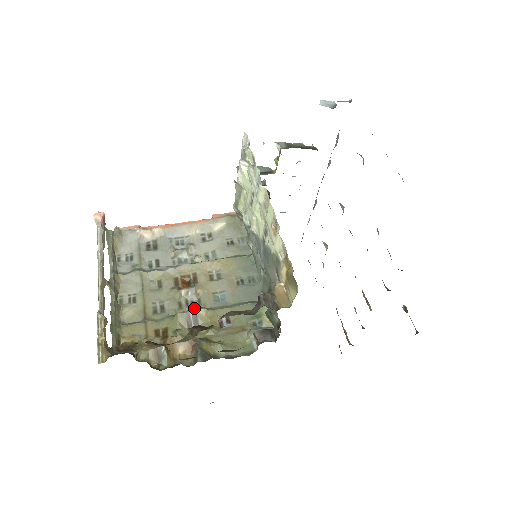
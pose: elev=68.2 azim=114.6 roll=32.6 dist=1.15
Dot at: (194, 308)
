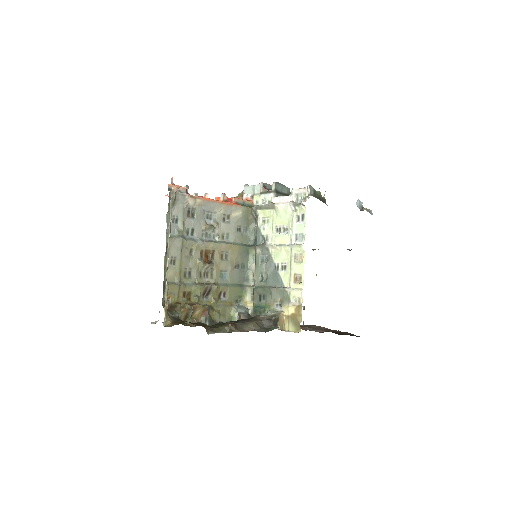
Dot at: (208, 280)
